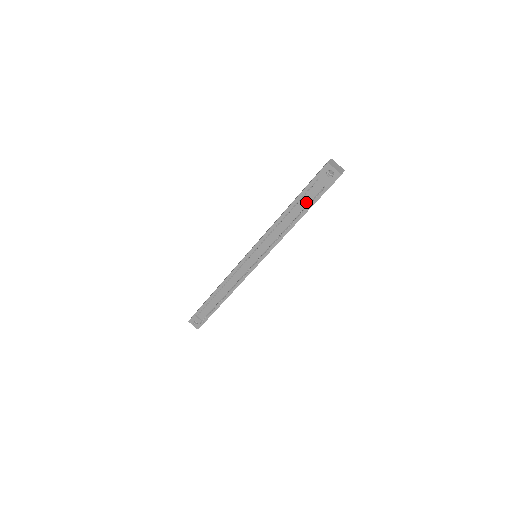
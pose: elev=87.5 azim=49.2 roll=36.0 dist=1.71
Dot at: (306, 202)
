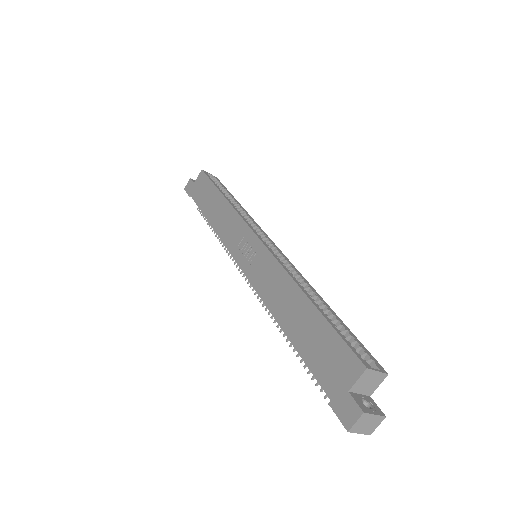
Dot at: occluded
